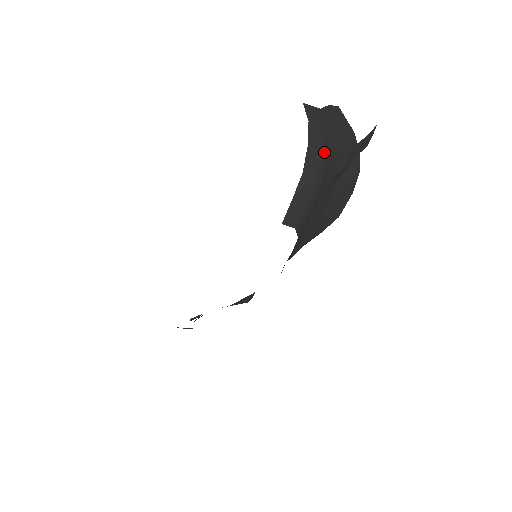
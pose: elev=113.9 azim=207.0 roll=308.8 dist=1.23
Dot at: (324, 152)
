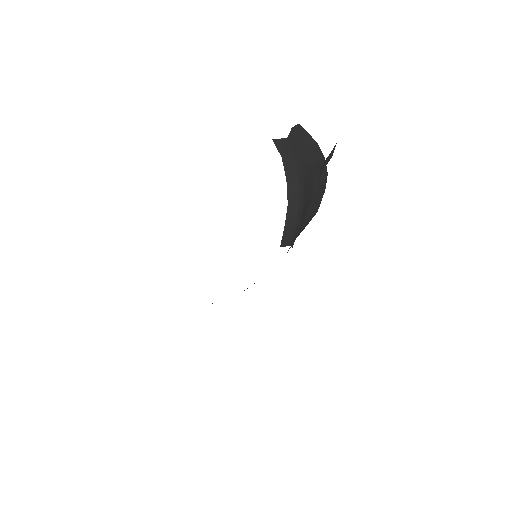
Dot at: (300, 179)
